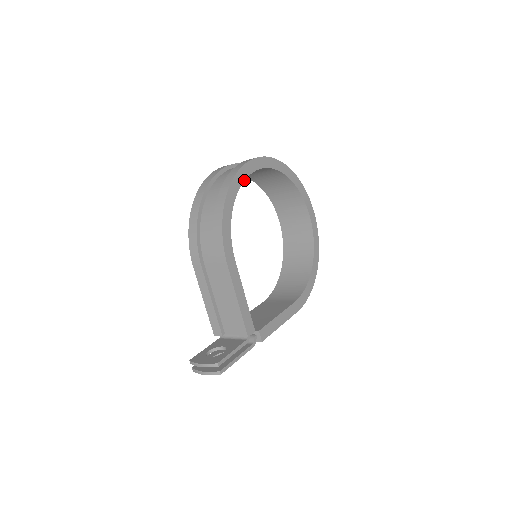
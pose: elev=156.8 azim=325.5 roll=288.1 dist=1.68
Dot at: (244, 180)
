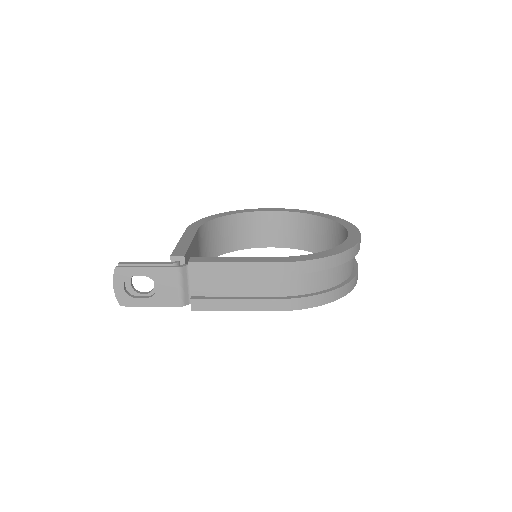
Dot at: (245, 212)
